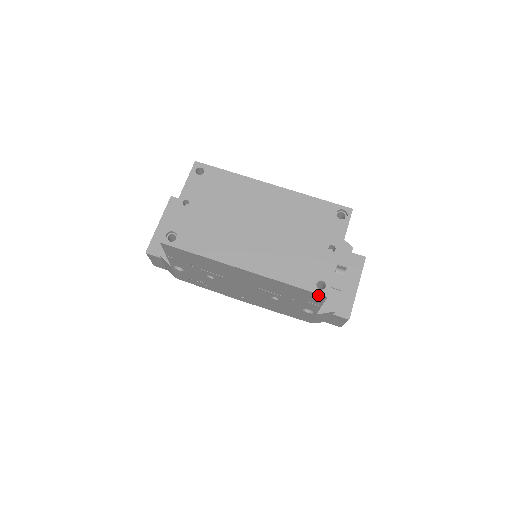
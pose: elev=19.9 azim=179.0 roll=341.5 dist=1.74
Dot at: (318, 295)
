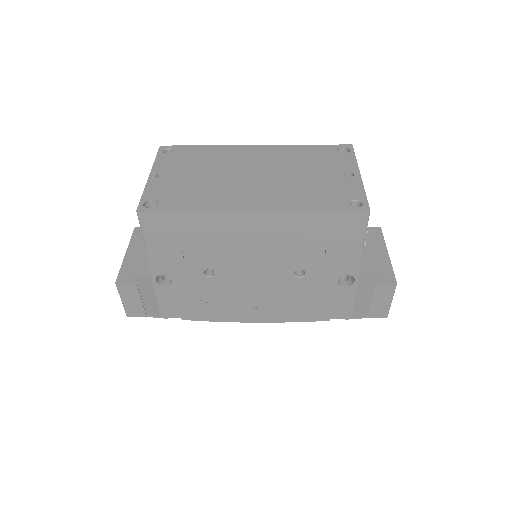
Dot at: (357, 216)
